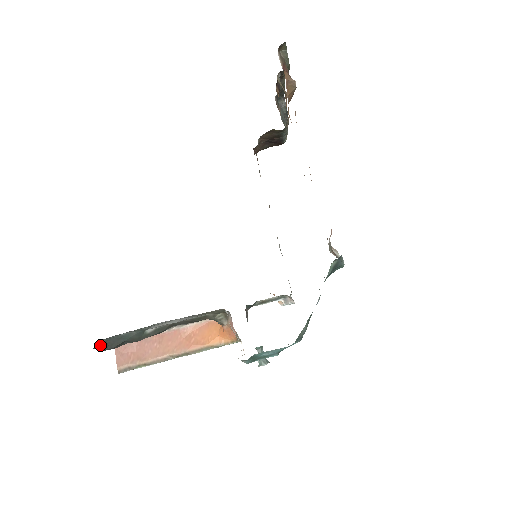
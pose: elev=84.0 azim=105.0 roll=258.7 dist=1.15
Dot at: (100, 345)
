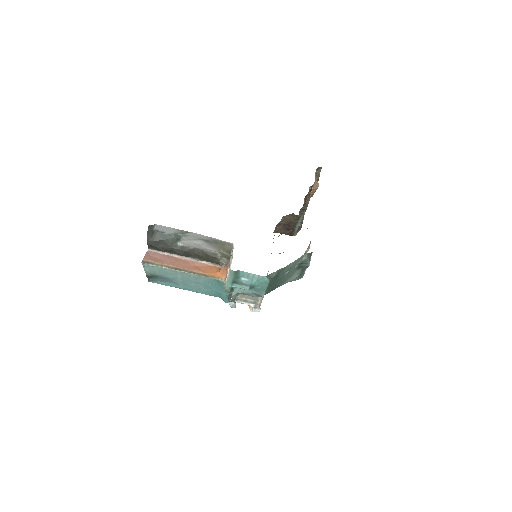
Dot at: (151, 229)
